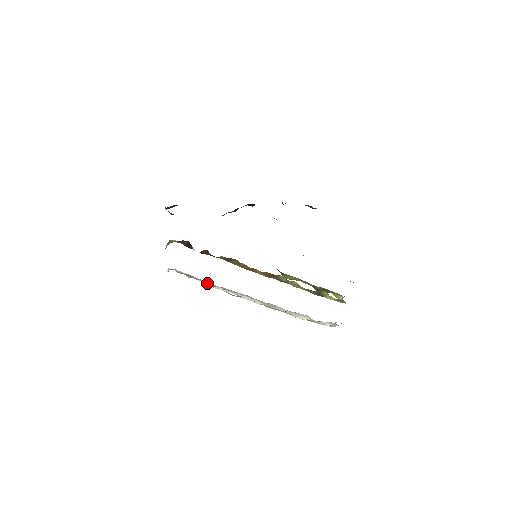
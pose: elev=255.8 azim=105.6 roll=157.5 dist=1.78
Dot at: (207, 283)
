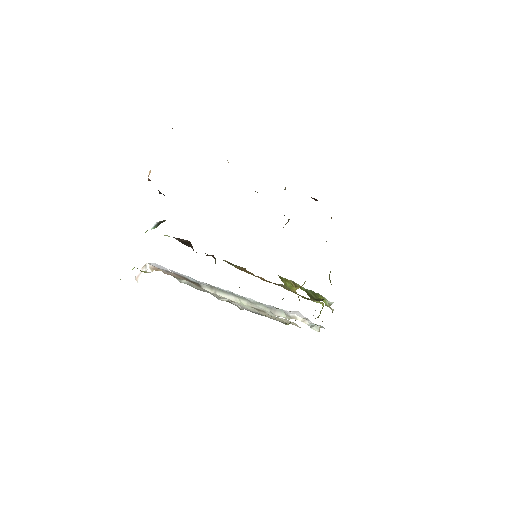
Dot at: (197, 285)
